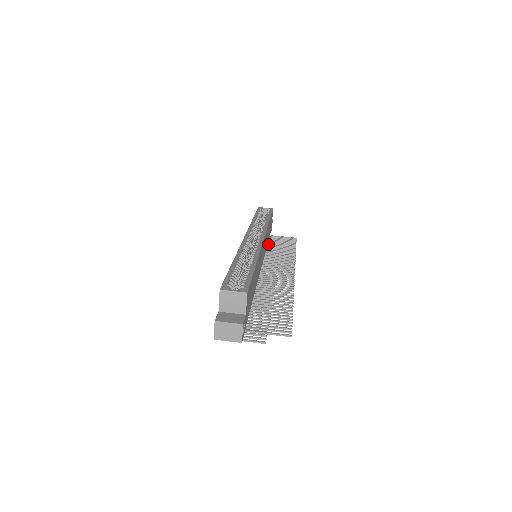
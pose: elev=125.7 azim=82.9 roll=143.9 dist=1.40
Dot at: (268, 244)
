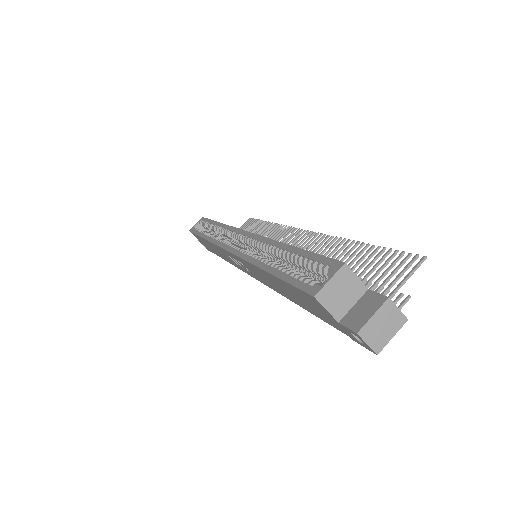
Dot at: occluded
